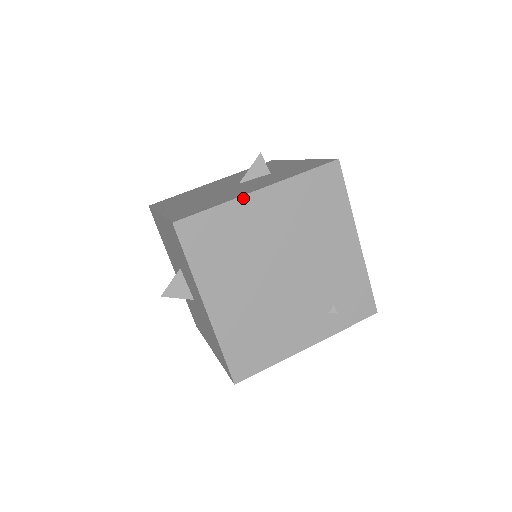
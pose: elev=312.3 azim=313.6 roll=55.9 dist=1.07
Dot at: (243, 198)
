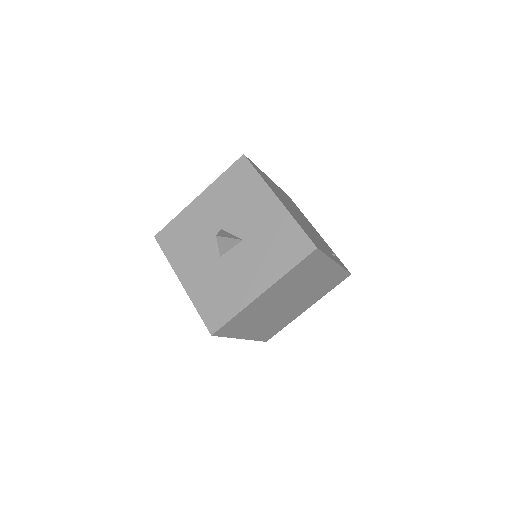
Dot at: (265, 174)
